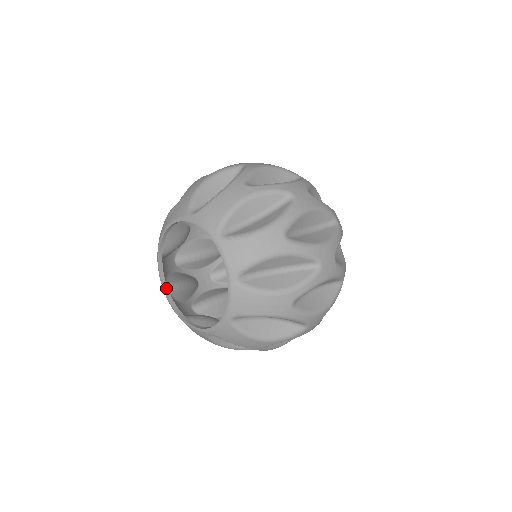
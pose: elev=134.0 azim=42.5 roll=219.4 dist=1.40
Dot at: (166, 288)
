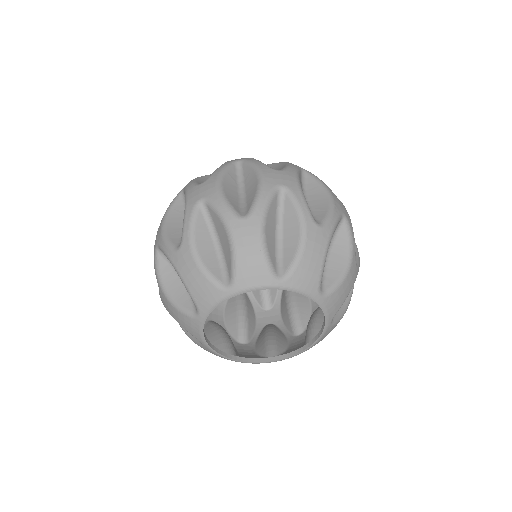
Dot at: (234, 357)
